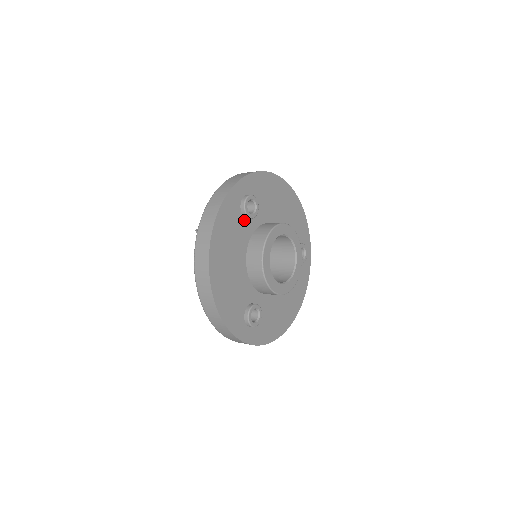
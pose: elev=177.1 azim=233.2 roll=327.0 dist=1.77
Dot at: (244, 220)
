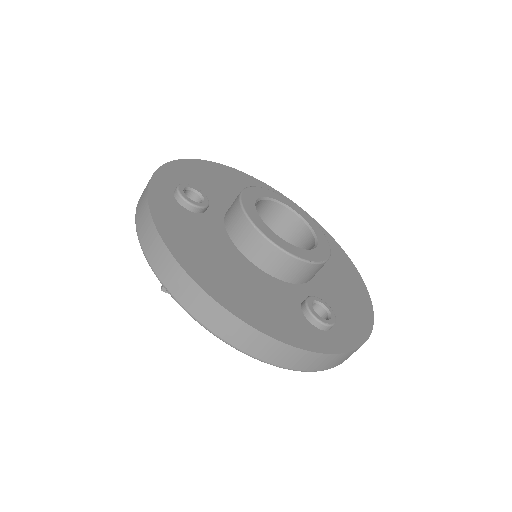
Dot at: (199, 216)
